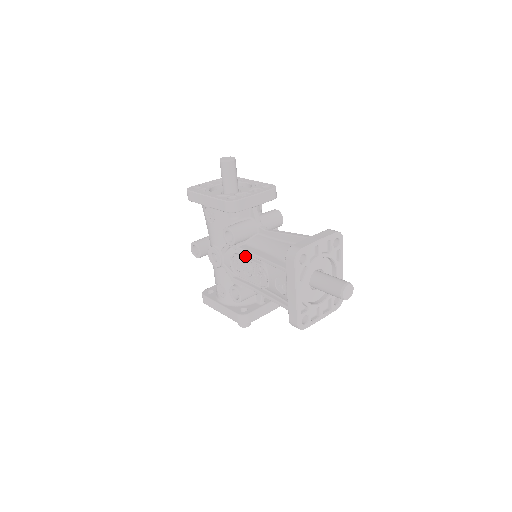
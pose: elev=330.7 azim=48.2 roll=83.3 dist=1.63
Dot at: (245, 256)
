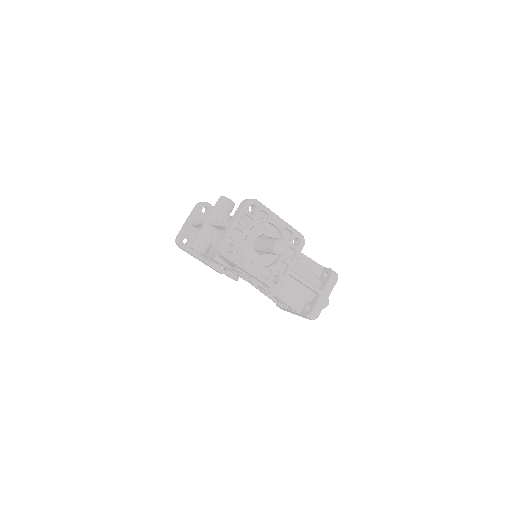
Dot at: occluded
